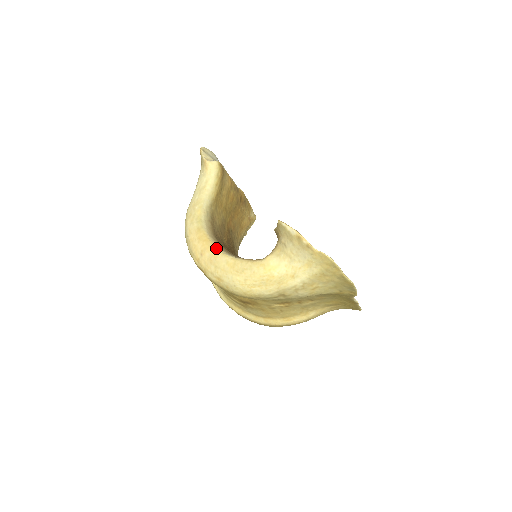
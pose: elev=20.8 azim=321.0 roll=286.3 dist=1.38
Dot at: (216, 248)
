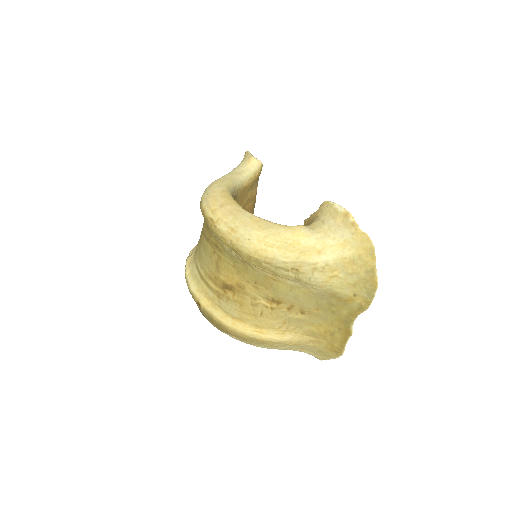
Dot at: (241, 206)
